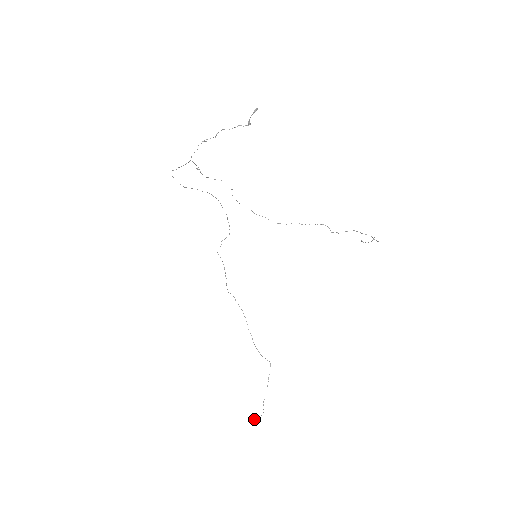
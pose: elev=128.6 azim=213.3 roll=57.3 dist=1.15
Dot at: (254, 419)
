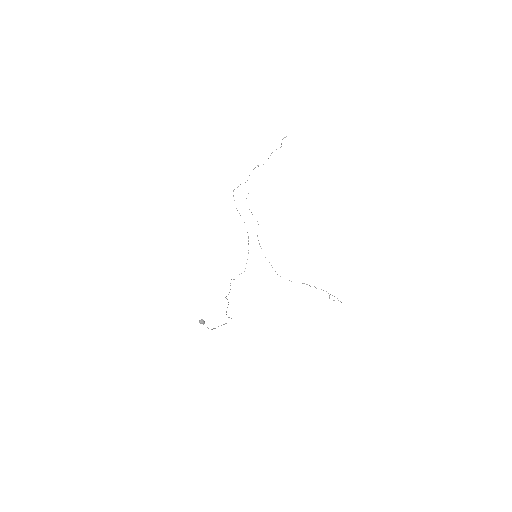
Dot at: (202, 320)
